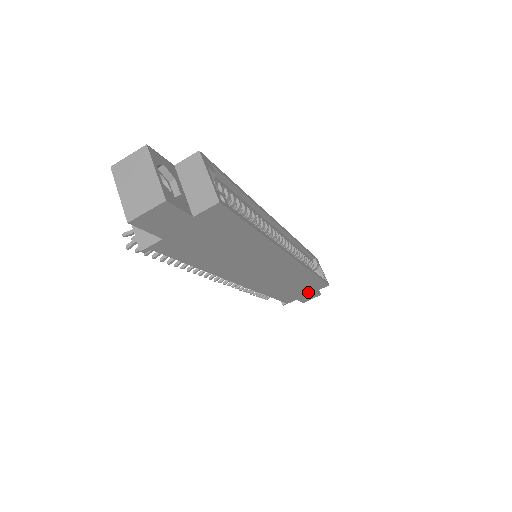
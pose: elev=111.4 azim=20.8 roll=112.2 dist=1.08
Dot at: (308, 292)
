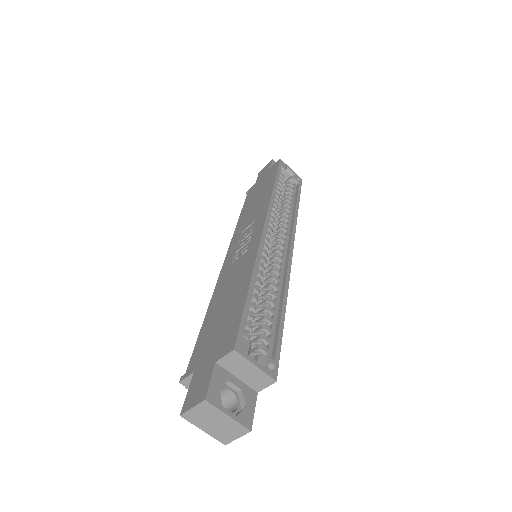
Dot at: occluded
